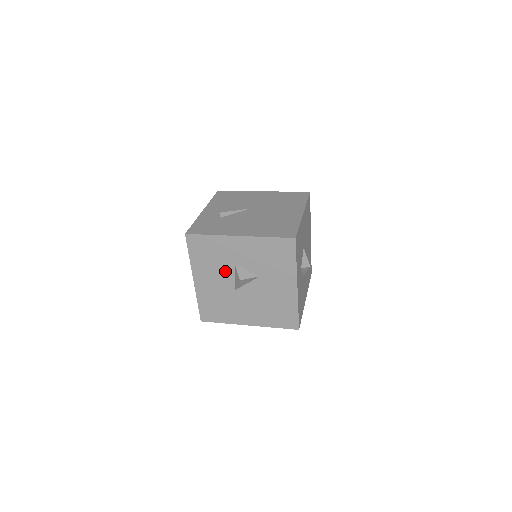
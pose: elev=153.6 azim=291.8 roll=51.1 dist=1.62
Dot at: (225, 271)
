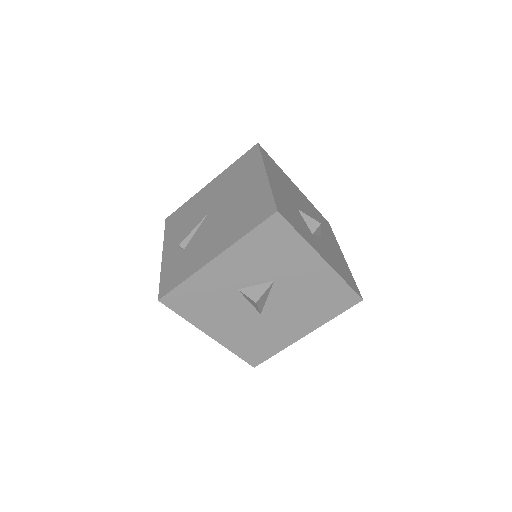
Dot at: (233, 304)
